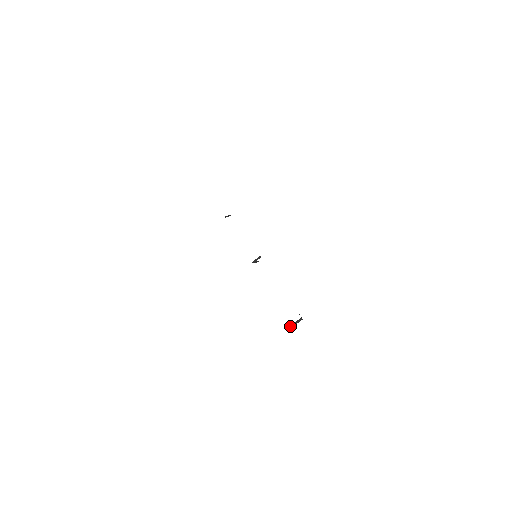
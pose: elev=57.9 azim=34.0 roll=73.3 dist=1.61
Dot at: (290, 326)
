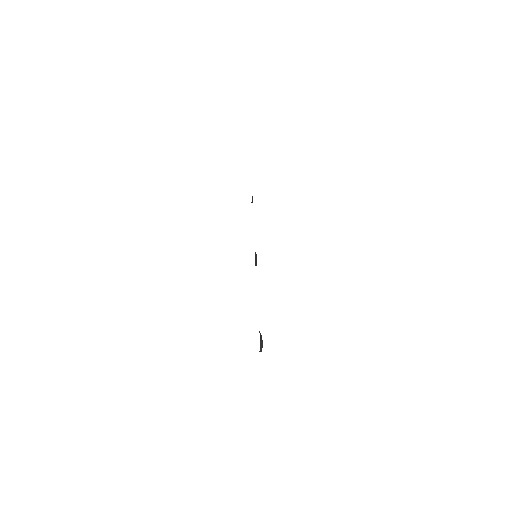
Dot at: occluded
